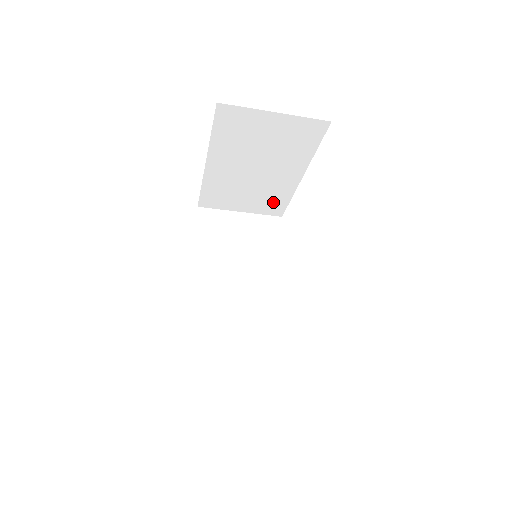
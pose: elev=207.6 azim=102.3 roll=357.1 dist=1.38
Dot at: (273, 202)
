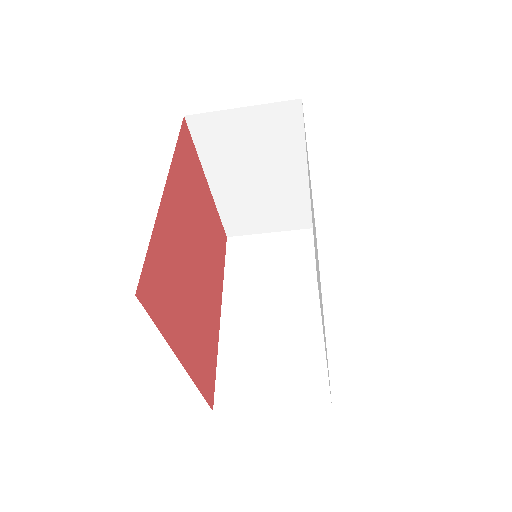
Dot at: (296, 212)
